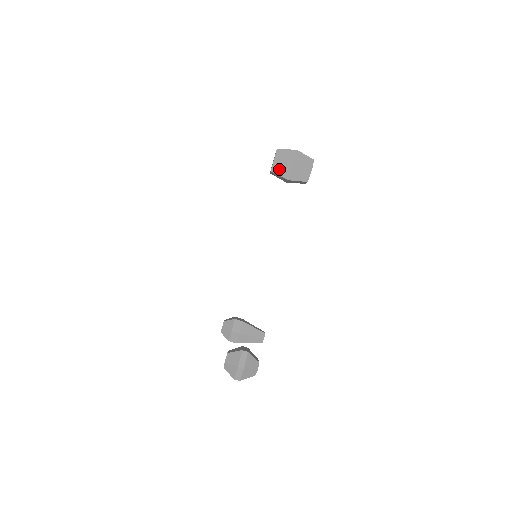
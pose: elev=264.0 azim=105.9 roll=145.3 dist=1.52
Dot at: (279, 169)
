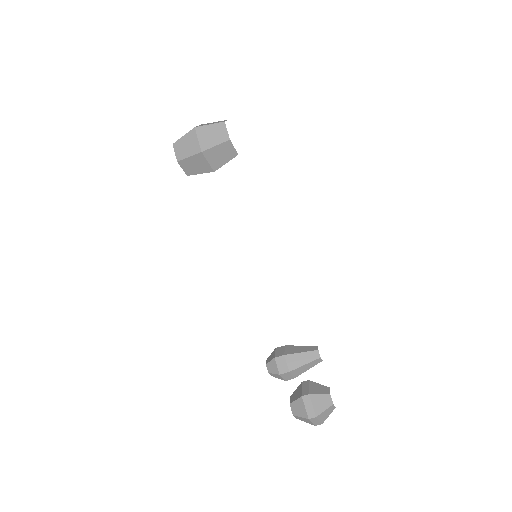
Dot at: (193, 168)
